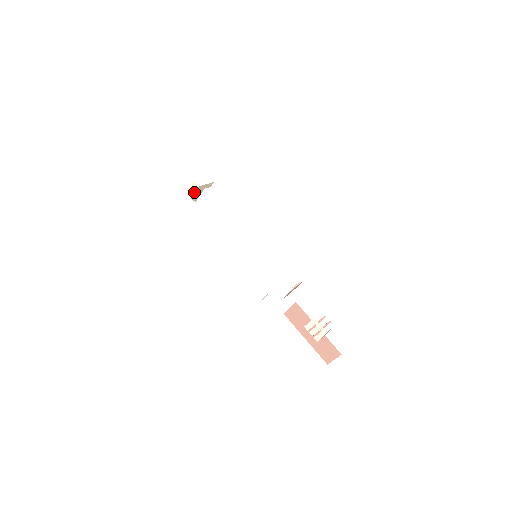
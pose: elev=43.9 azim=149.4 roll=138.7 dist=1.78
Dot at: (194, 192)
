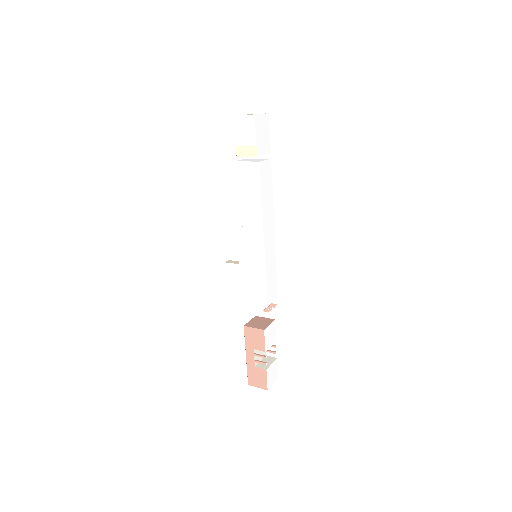
Dot at: (247, 155)
